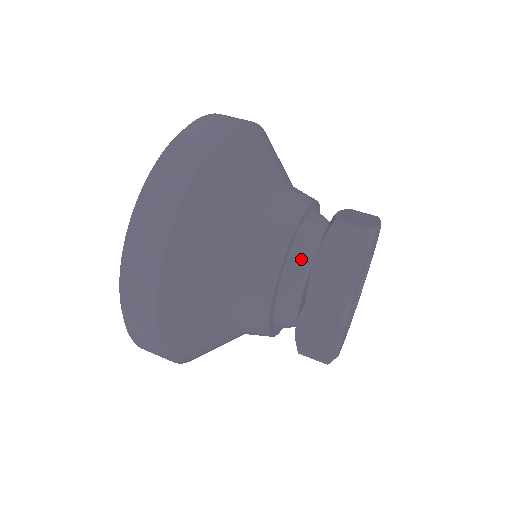
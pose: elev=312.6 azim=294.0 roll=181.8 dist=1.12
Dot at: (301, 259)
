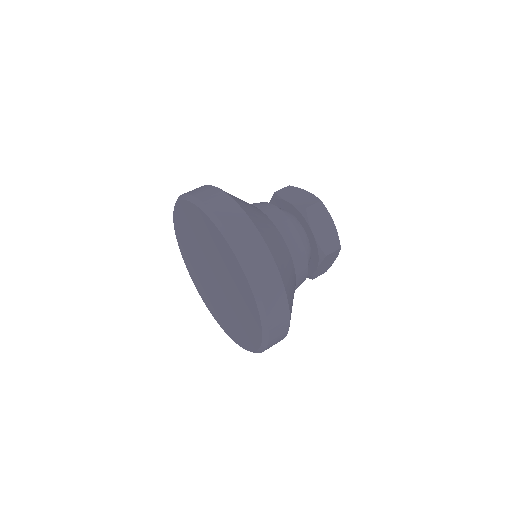
Dot at: (282, 210)
